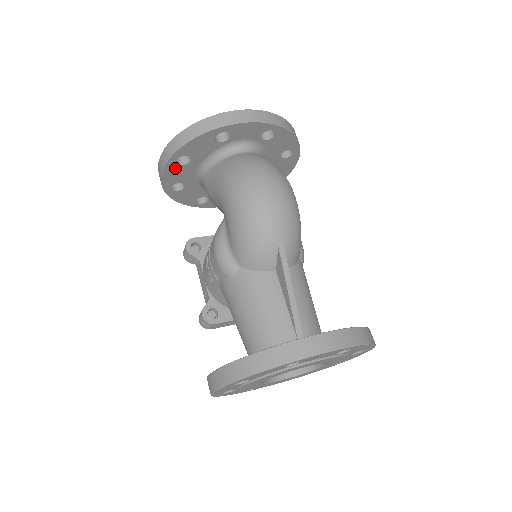
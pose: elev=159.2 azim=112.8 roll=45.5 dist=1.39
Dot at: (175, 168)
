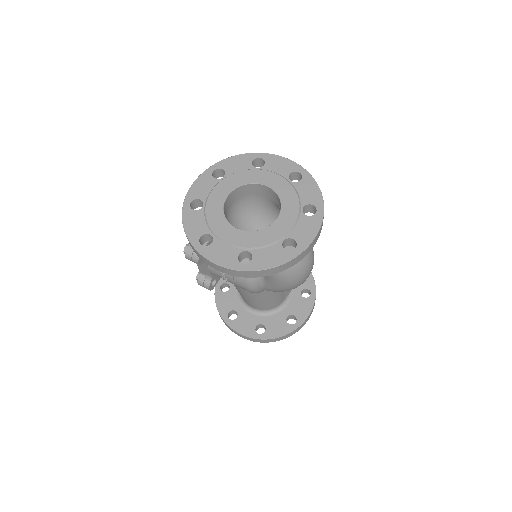
Dot at: occluded
